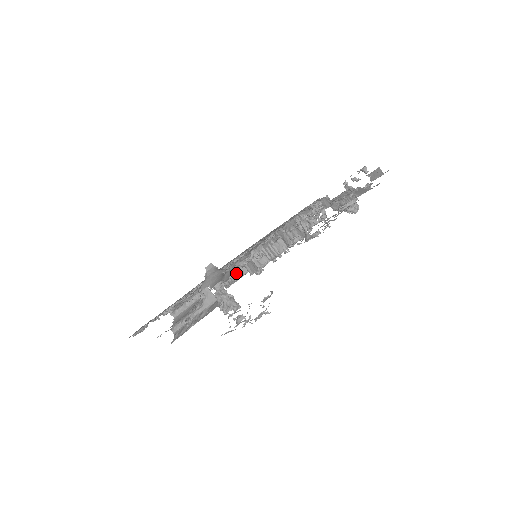
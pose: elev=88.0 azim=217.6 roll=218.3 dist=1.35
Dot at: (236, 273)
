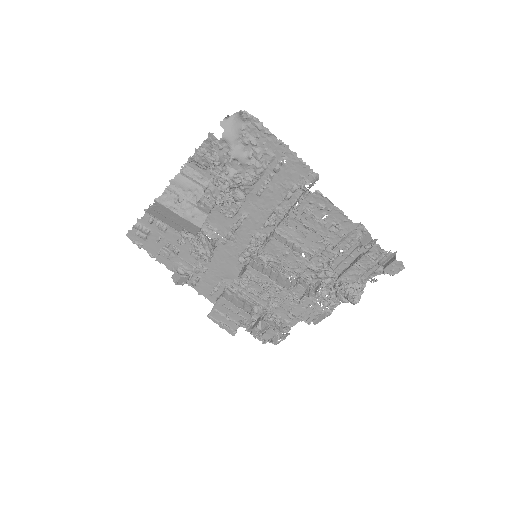
Dot at: (240, 180)
